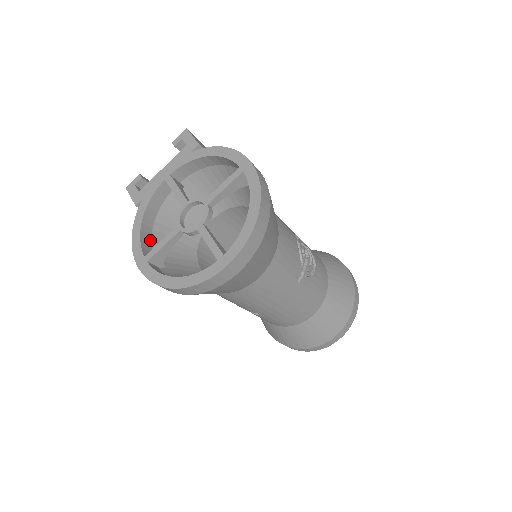
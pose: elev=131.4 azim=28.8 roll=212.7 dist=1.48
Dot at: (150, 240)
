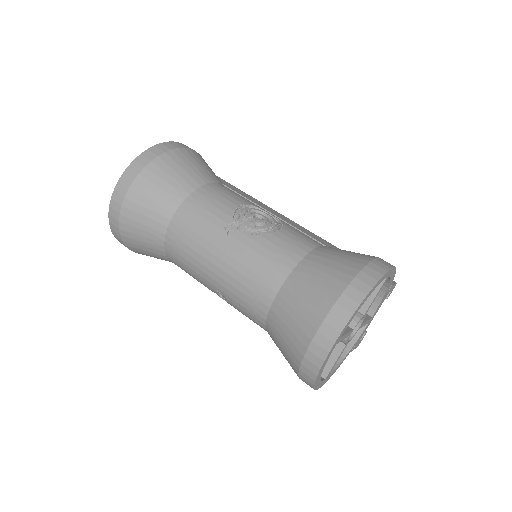
Dot at: occluded
